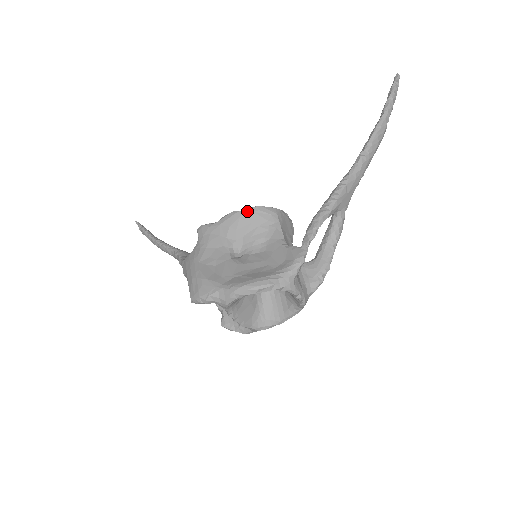
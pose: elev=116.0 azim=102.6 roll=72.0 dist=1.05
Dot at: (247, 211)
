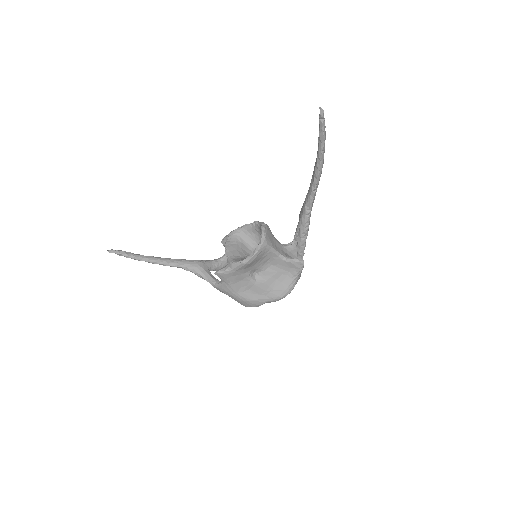
Dot at: (252, 260)
